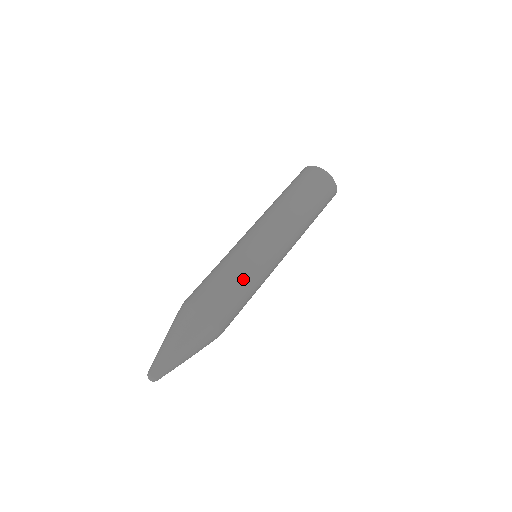
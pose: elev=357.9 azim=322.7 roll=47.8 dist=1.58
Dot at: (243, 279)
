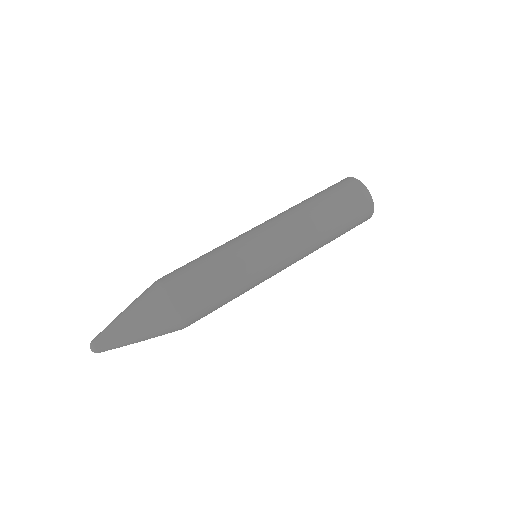
Dot at: (227, 273)
